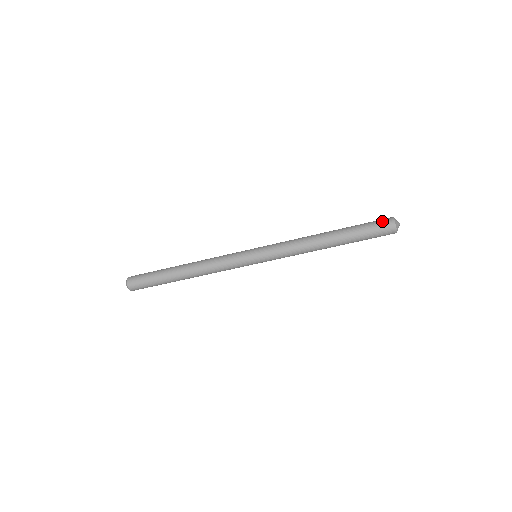
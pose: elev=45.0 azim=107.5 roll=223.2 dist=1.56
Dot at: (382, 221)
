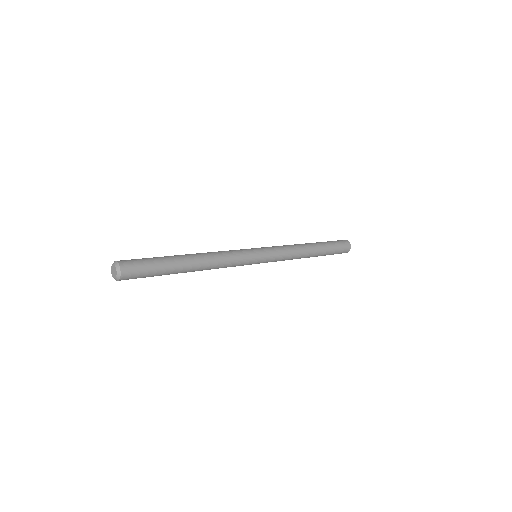
Dot at: (345, 248)
